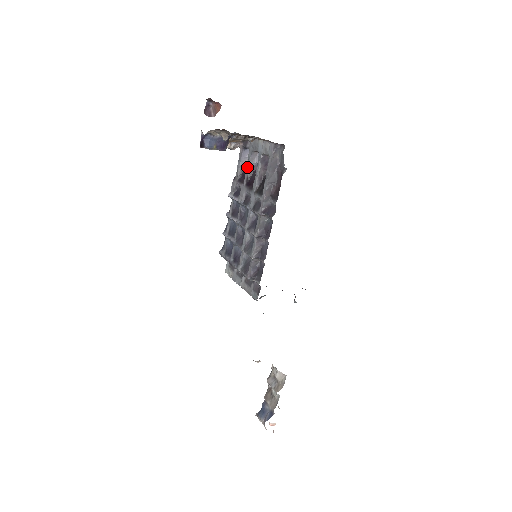
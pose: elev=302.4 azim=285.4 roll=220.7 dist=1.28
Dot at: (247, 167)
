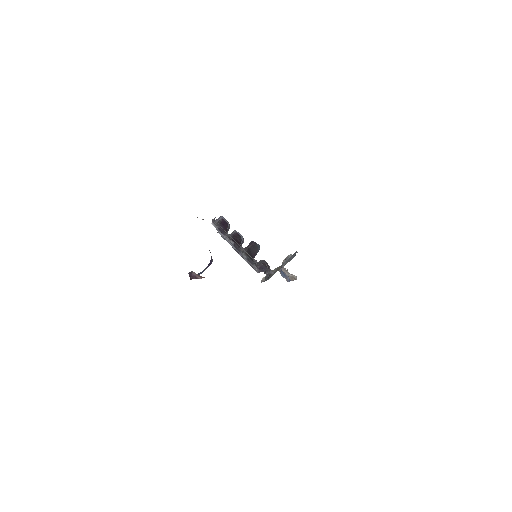
Dot at: (228, 235)
